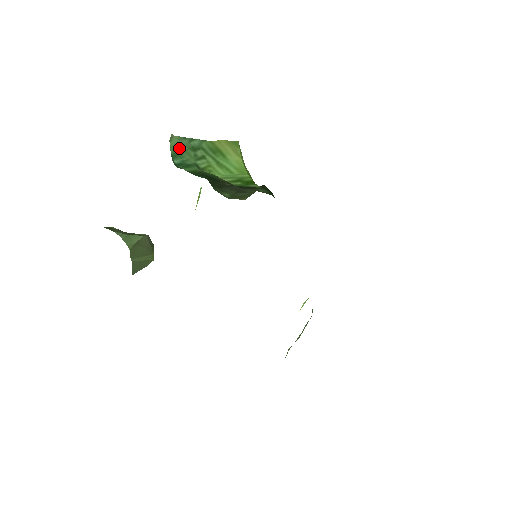
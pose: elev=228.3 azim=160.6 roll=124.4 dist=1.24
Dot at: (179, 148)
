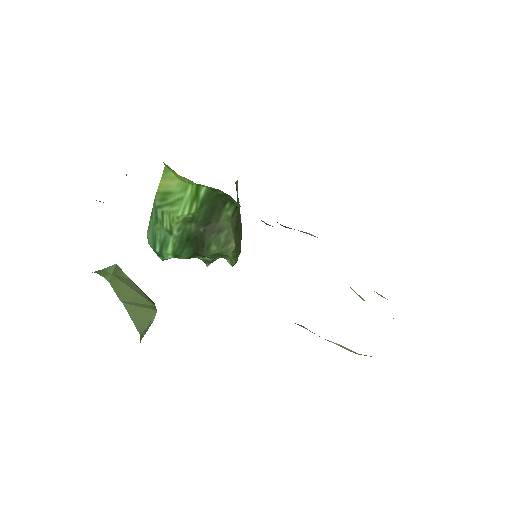
Dot at: (152, 235)
